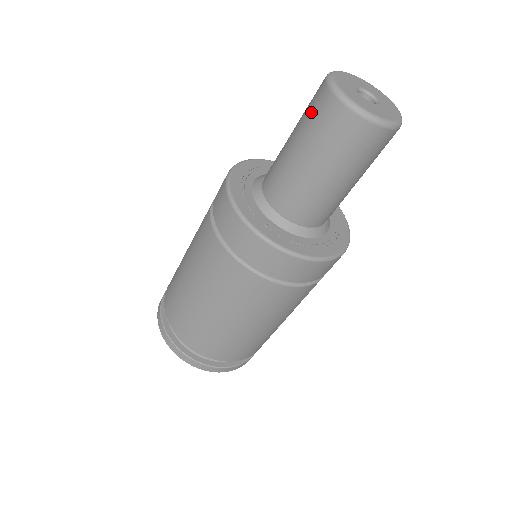
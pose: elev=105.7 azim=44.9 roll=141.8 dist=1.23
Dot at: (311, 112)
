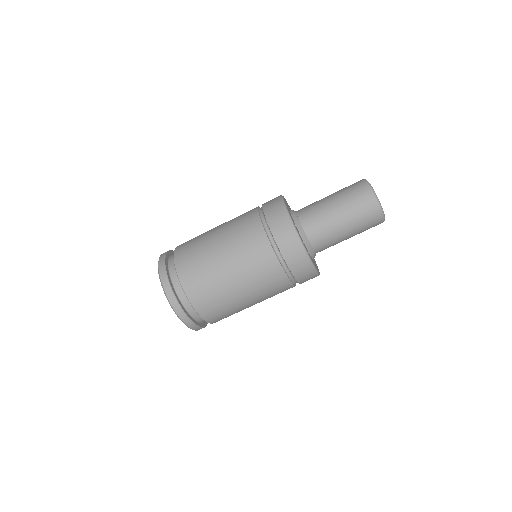
Dot at: (348, 186)
